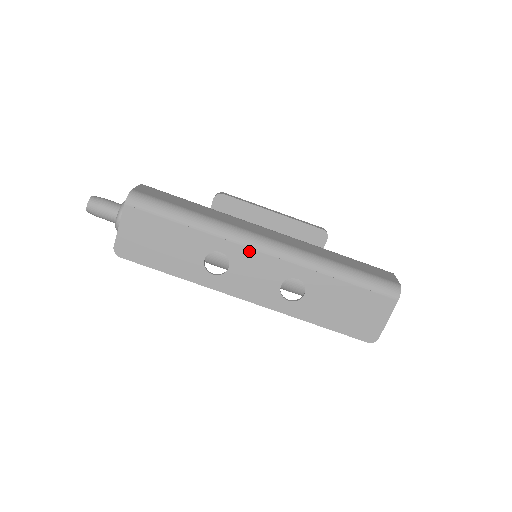
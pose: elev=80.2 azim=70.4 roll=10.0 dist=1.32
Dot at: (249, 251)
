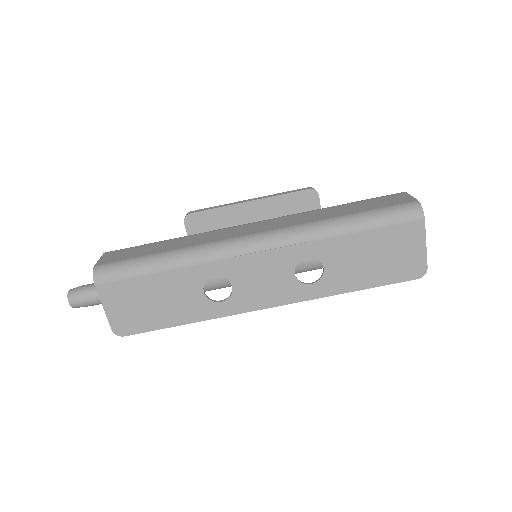
Dot at: (242, 259)
